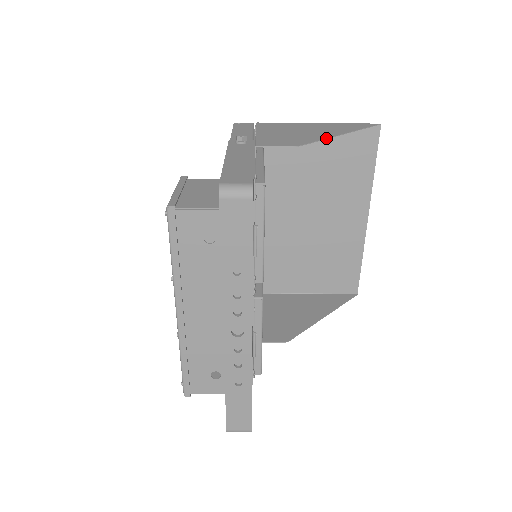
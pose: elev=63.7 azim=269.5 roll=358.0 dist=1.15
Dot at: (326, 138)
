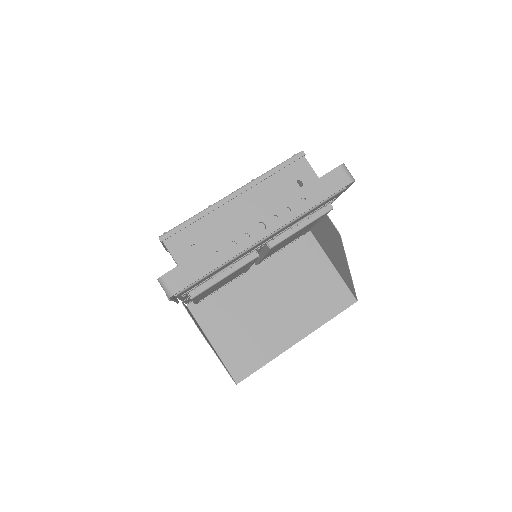
Dot at: occluded
